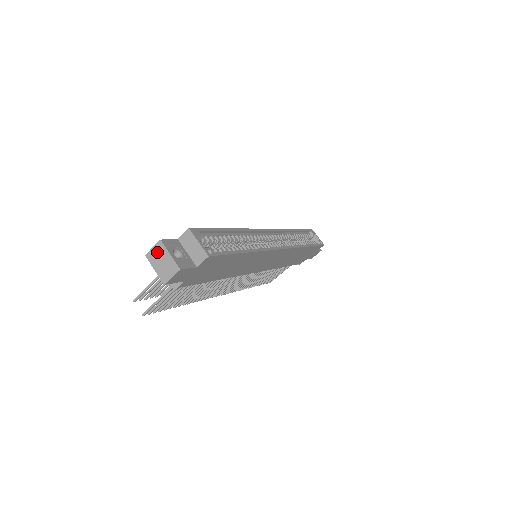
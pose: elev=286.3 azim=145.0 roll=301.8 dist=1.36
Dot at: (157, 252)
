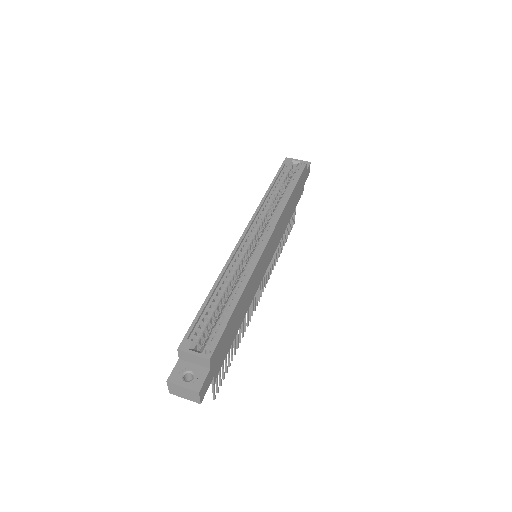
Dot at: (174, 389)
